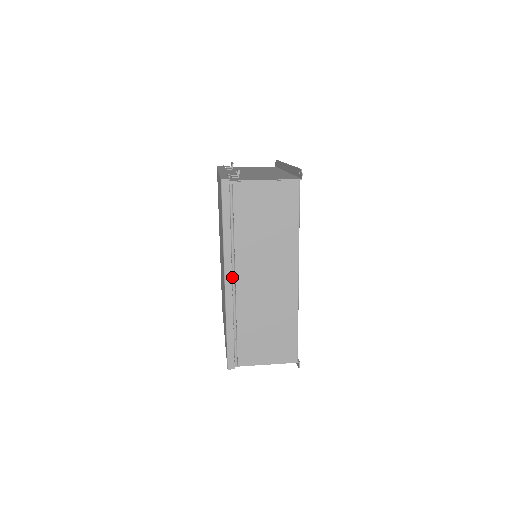
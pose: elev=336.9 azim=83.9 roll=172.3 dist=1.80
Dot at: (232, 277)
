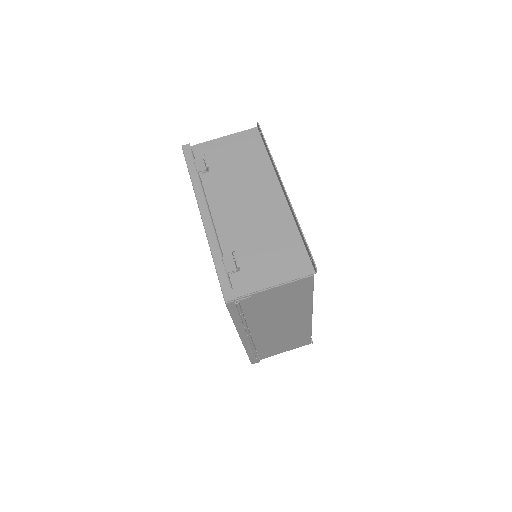
Dot at: (248, 338)
